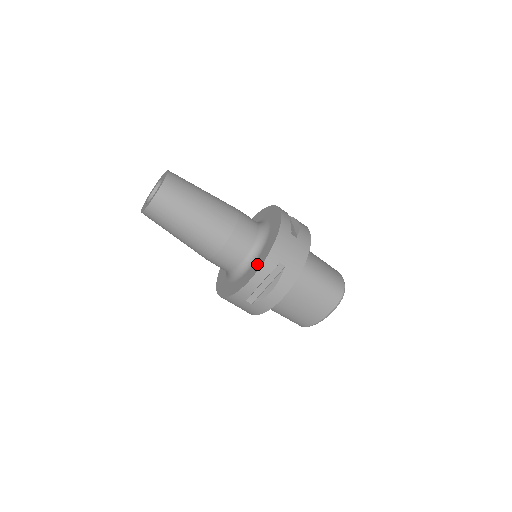
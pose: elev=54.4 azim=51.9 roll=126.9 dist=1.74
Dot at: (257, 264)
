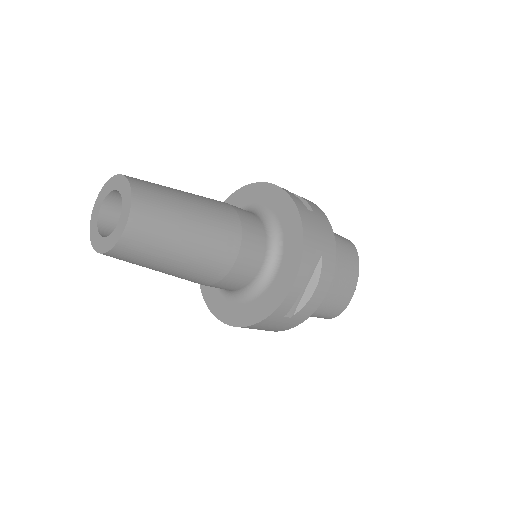
Dot at: (229, 312)
